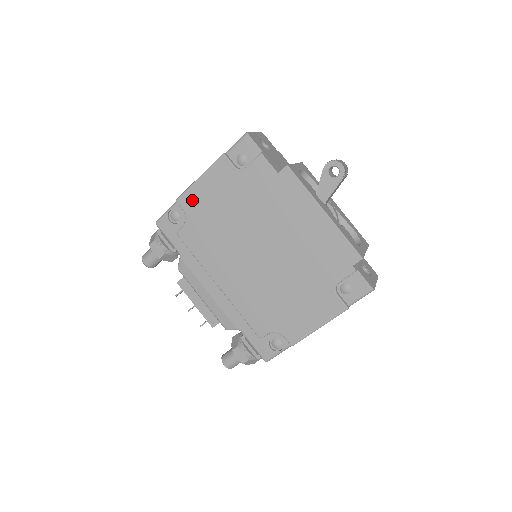
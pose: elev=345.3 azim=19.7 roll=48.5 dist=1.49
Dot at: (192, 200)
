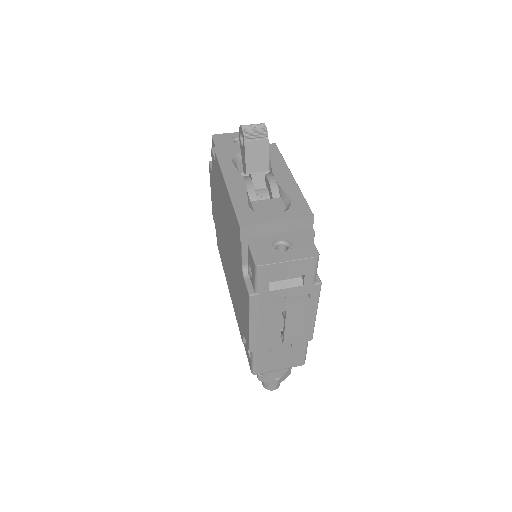
Dot at: (213, 212)
